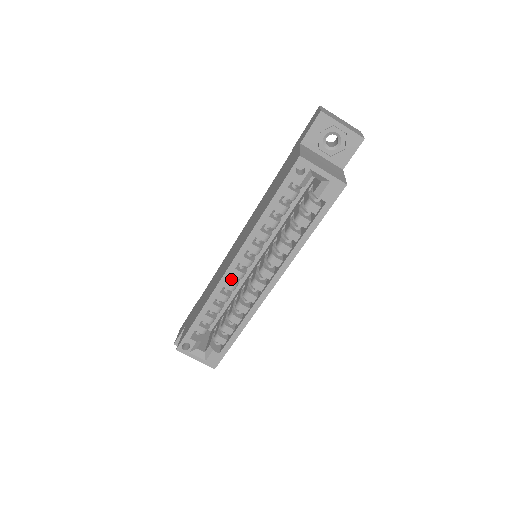
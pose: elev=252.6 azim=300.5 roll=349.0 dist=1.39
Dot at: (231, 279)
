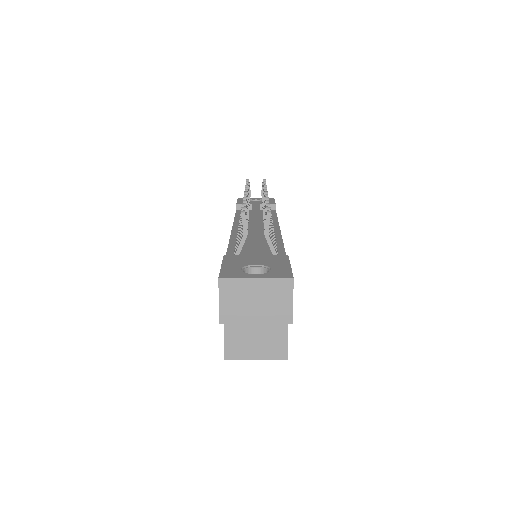
Dot at: occluded
